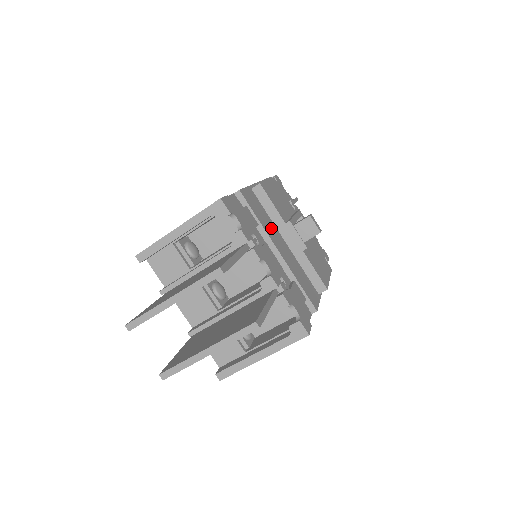
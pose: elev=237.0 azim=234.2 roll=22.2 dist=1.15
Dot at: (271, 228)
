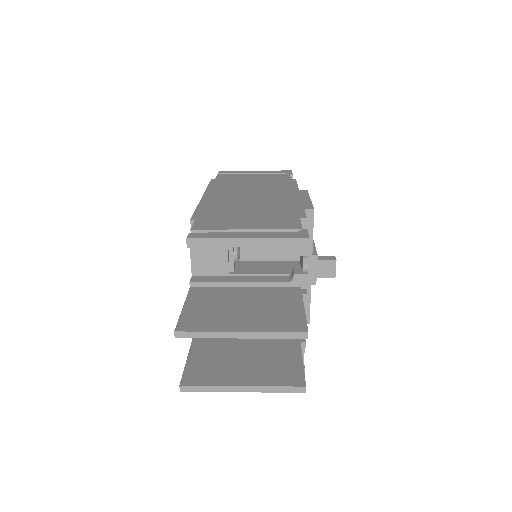
Dot at: occluded
